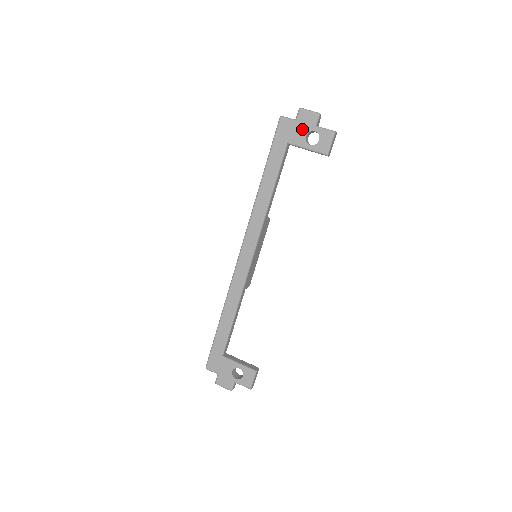
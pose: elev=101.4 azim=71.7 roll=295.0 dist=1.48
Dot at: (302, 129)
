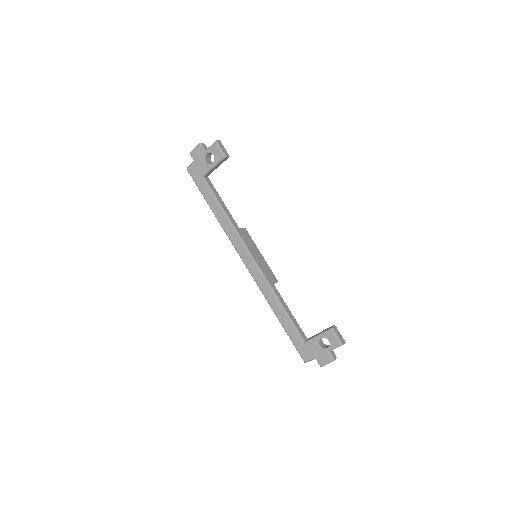
Dot at: (201, 161)
